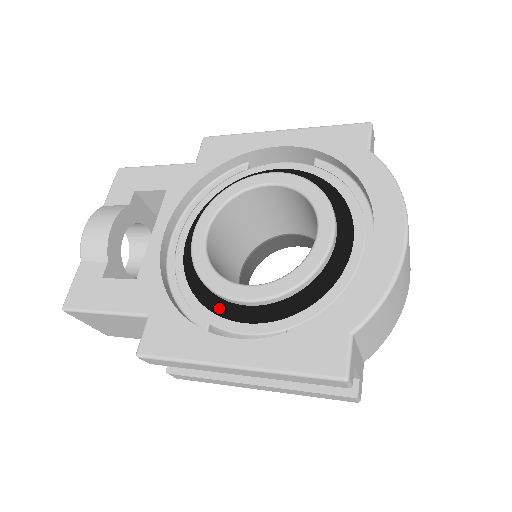
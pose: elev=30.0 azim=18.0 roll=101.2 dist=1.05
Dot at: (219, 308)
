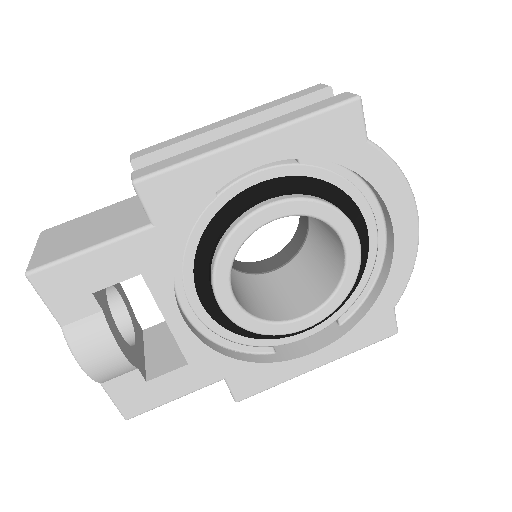
Dot at: occluded
